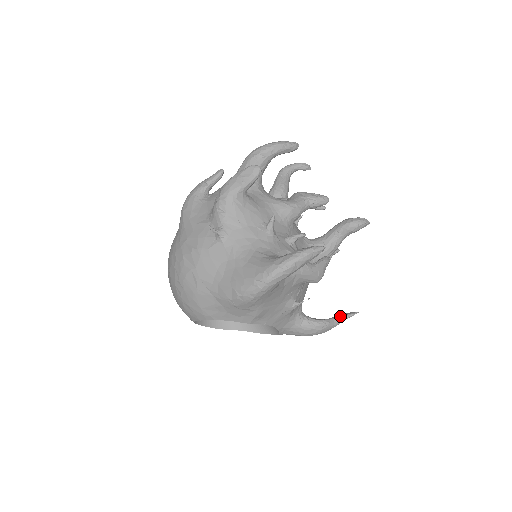
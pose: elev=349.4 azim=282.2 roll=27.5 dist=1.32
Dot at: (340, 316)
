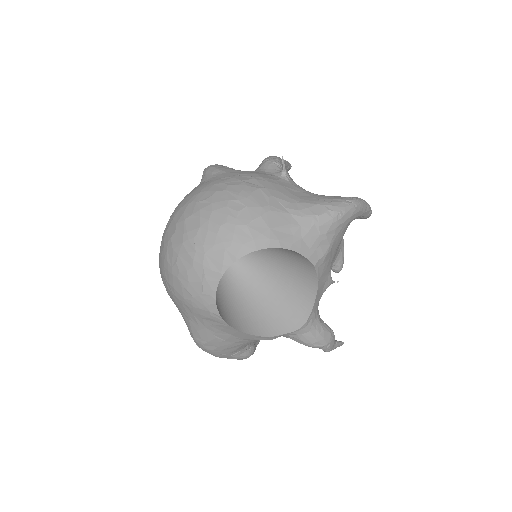
Dot at: occluded
